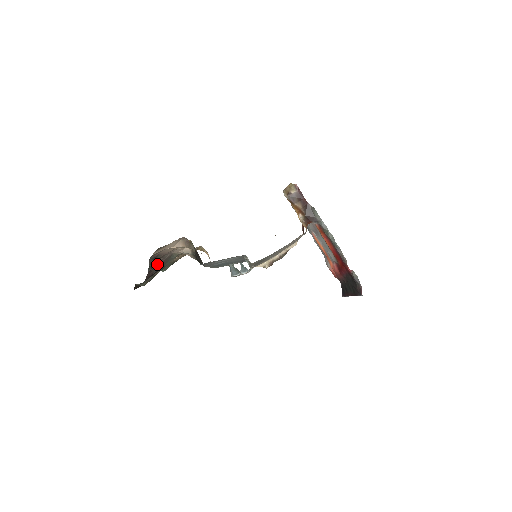
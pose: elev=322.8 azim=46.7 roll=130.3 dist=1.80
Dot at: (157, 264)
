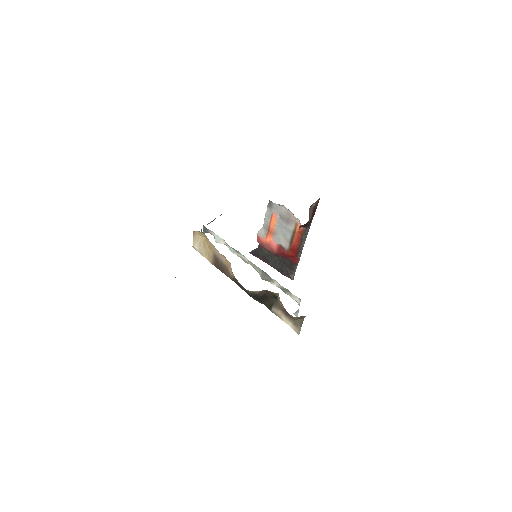
Dot at: occluded
